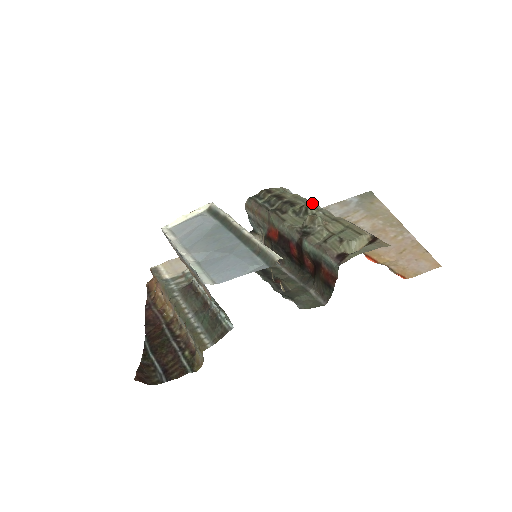
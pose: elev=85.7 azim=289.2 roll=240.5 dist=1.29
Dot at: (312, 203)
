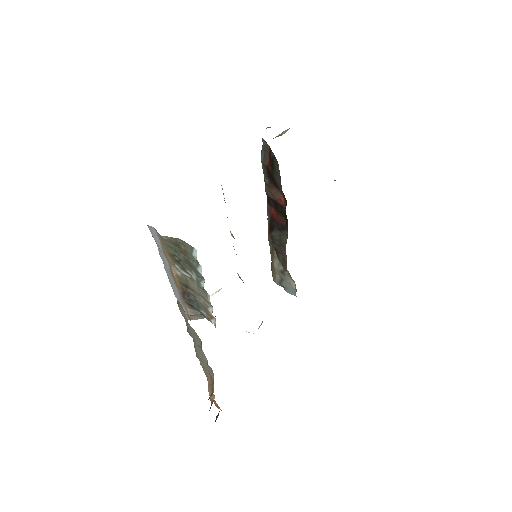
Dot at: occluded
